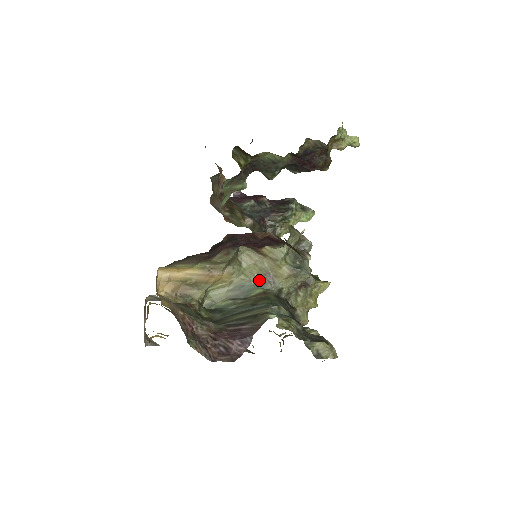
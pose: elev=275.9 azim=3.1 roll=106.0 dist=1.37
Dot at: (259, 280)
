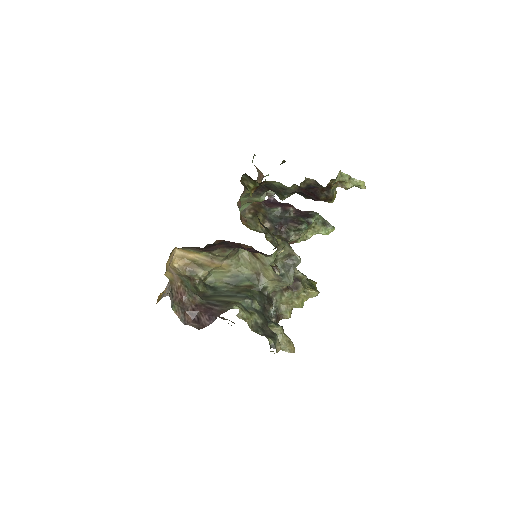
Dot at: (251, 275)
